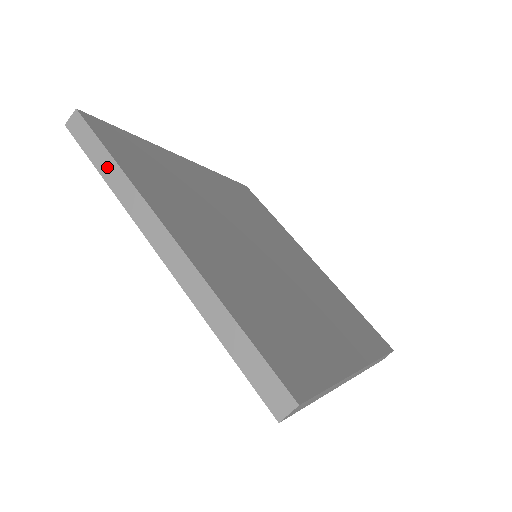
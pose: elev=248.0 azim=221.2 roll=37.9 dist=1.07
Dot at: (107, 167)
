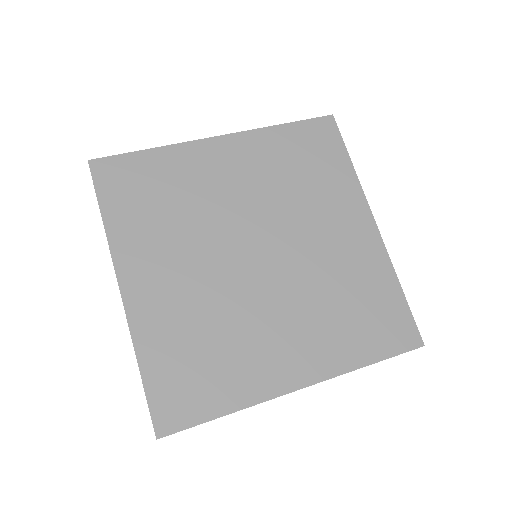
Dot at: occluded
